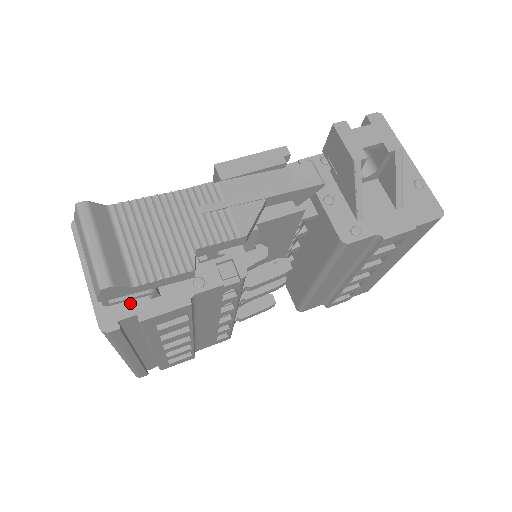
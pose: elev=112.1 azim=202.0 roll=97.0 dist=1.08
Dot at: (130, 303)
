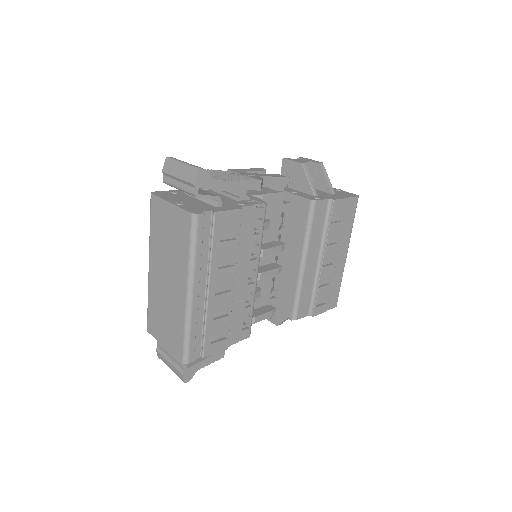
Dot at: (205, 208)
